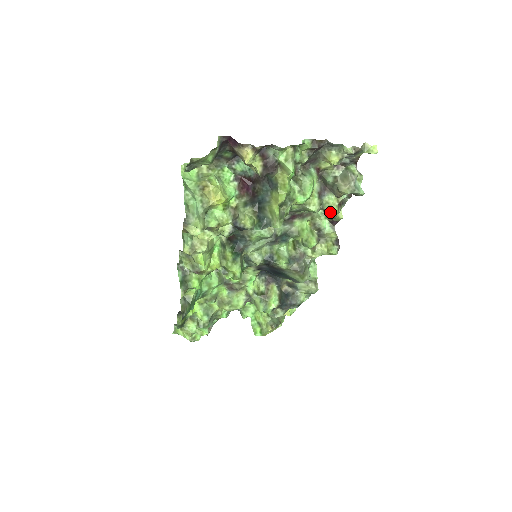
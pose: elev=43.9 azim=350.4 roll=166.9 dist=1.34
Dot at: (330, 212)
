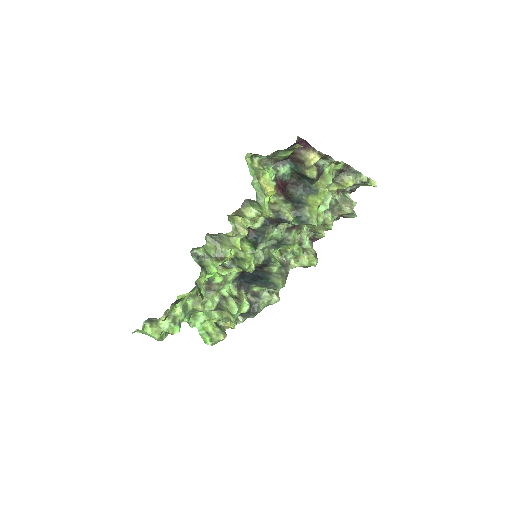
Dot at: (327, 227)
